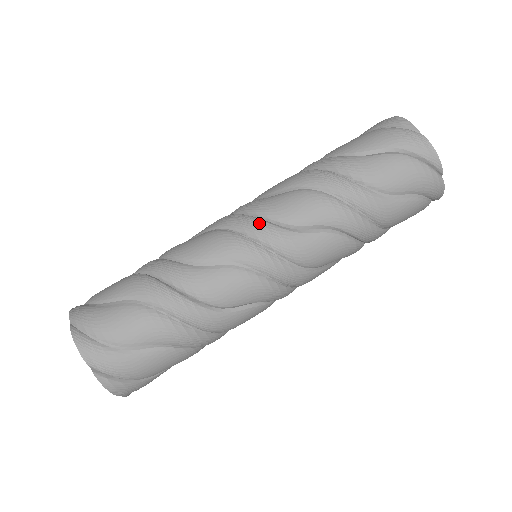
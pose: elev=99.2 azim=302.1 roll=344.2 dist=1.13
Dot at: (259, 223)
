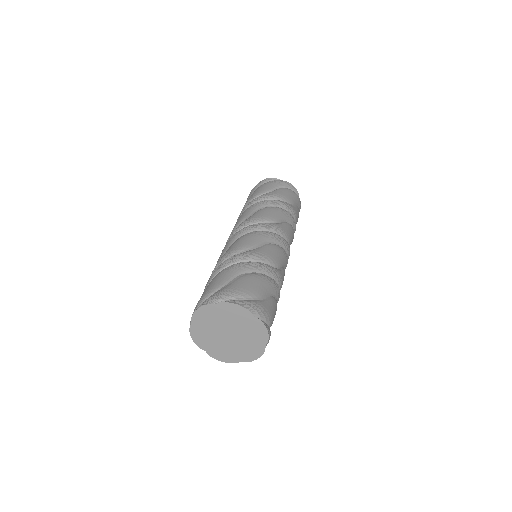
Dot at: (261, 224)
